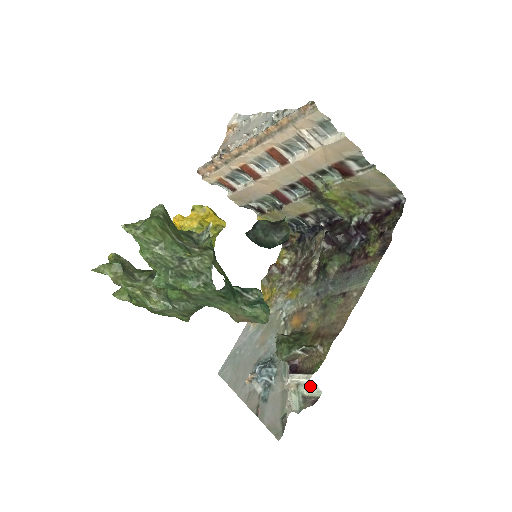
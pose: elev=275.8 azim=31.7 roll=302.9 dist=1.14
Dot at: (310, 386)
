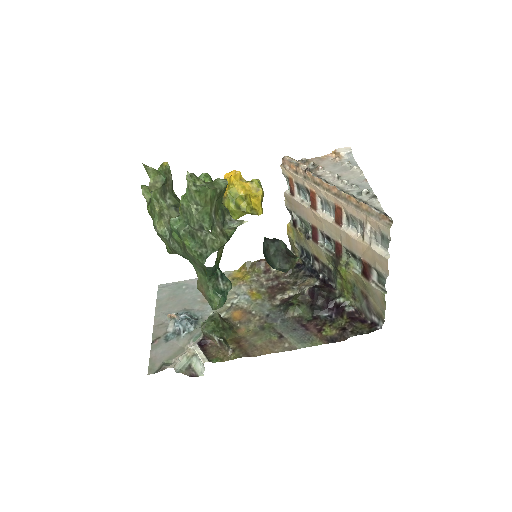
Dot at: (200, 364)
